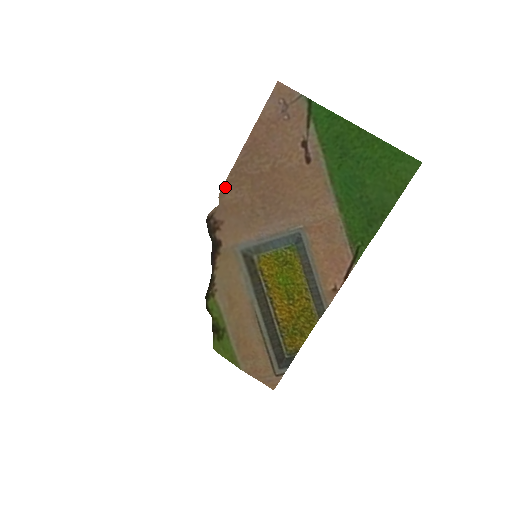
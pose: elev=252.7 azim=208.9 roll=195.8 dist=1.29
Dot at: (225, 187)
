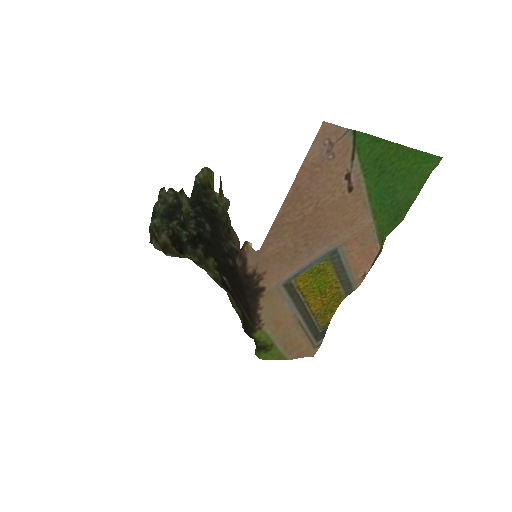
Dot at: (266, 243)
